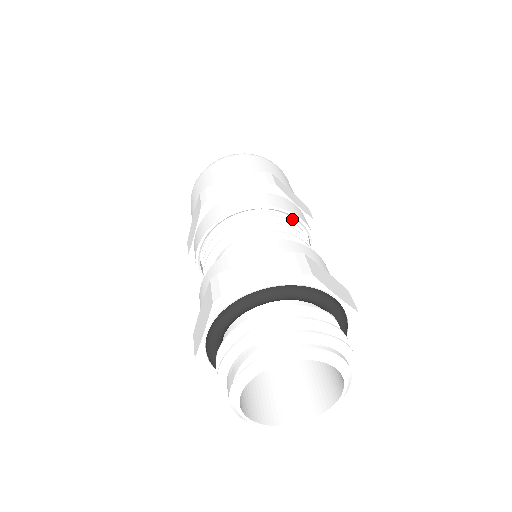
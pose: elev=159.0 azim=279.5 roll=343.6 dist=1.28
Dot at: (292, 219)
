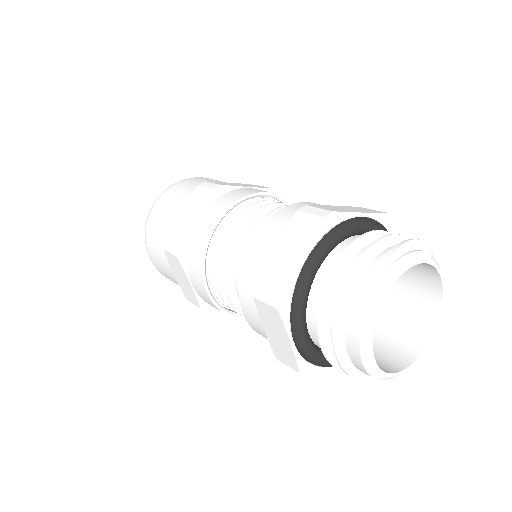
Dot at: occluded
